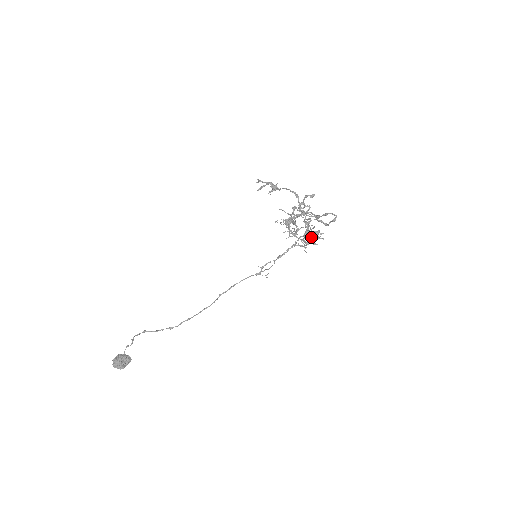
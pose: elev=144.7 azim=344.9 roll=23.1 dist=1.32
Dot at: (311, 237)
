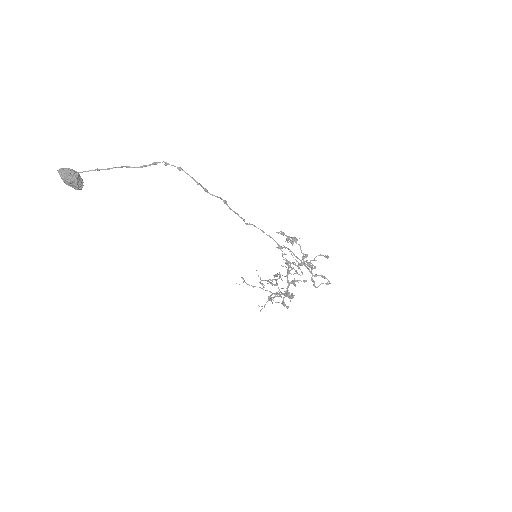
Dot at: (289, 292)
